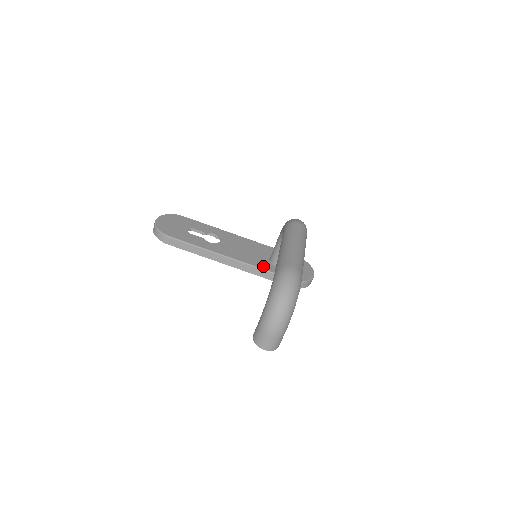
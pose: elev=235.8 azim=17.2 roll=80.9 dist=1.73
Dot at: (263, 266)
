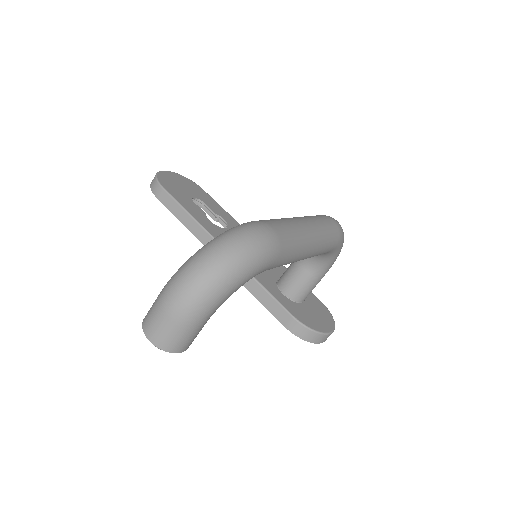
Dot at: (261, 279)
